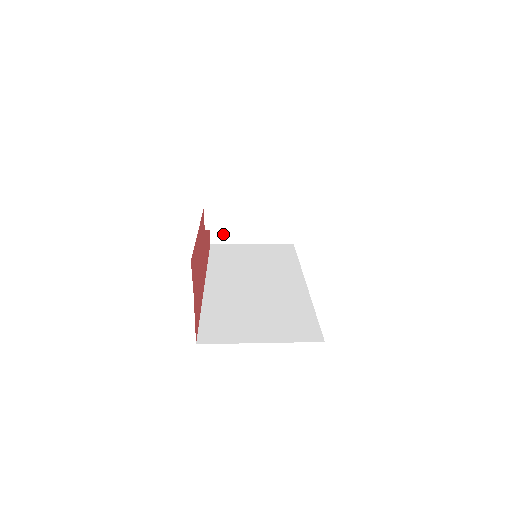
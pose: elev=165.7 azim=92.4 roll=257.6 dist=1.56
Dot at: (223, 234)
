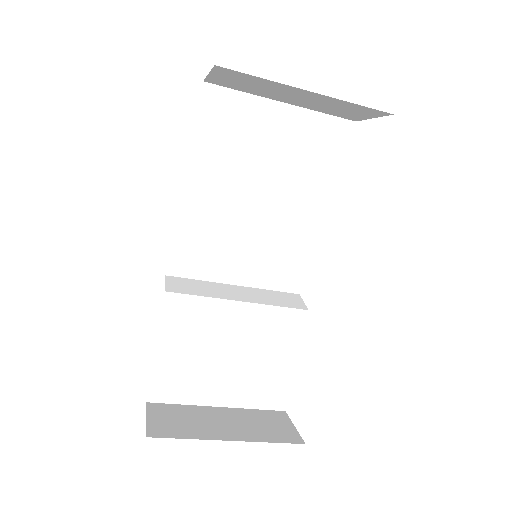
Dot at: (171, 427)
